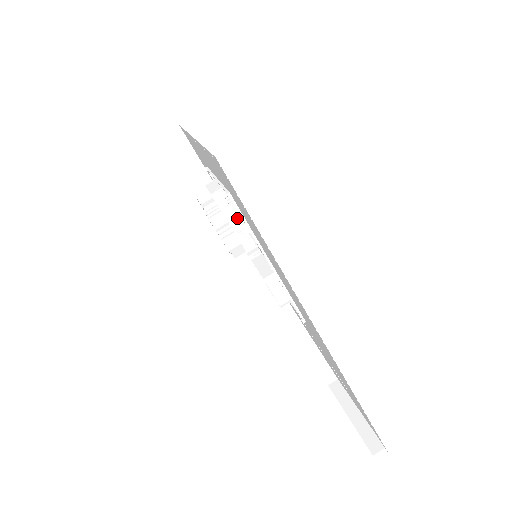
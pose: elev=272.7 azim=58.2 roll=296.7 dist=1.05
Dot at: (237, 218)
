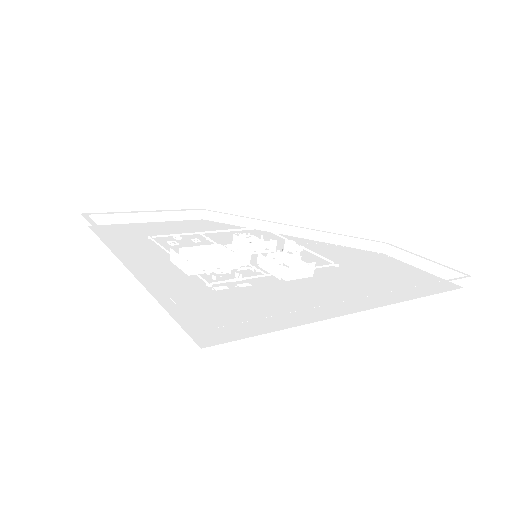
Dot at: (220, 262)
